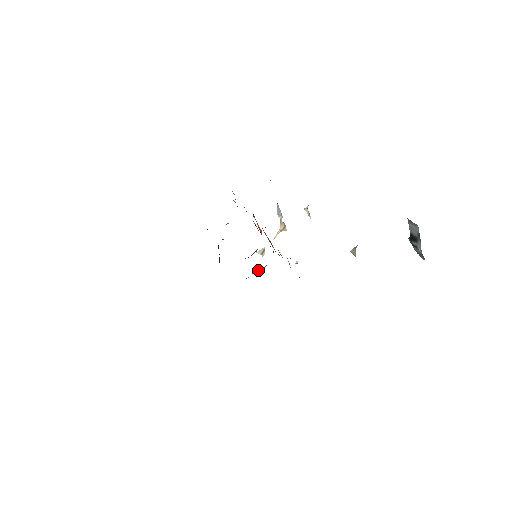
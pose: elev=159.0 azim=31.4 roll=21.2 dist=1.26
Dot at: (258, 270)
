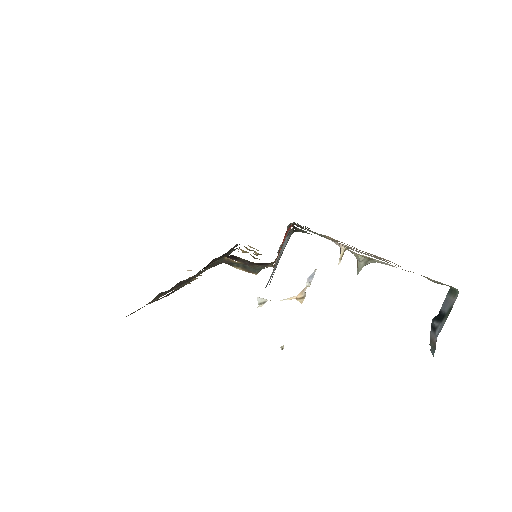
Dot at: (245, 269)
